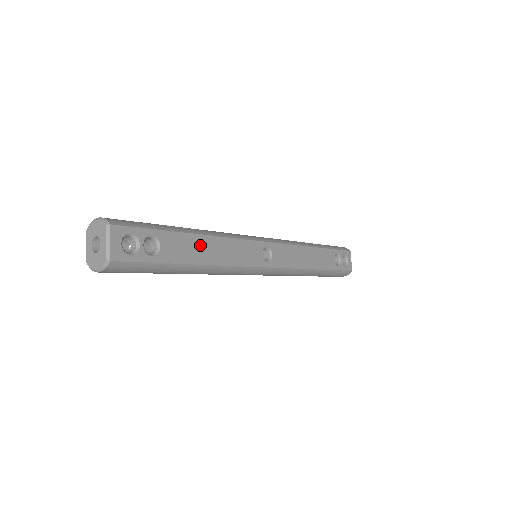
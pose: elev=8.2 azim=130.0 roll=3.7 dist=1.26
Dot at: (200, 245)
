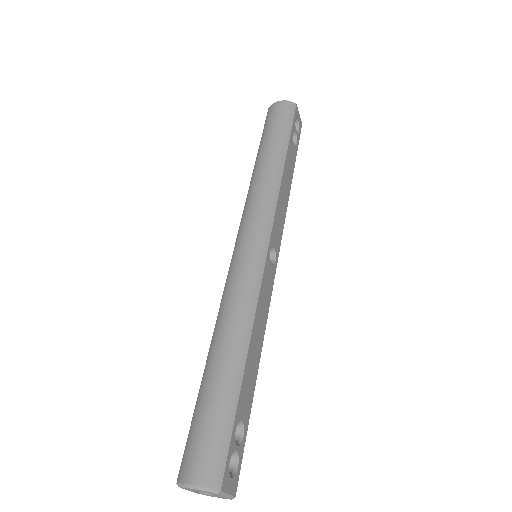
Dot at: (251, 359)
